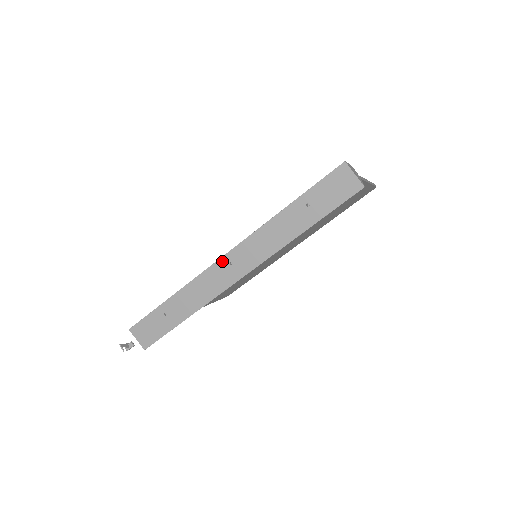
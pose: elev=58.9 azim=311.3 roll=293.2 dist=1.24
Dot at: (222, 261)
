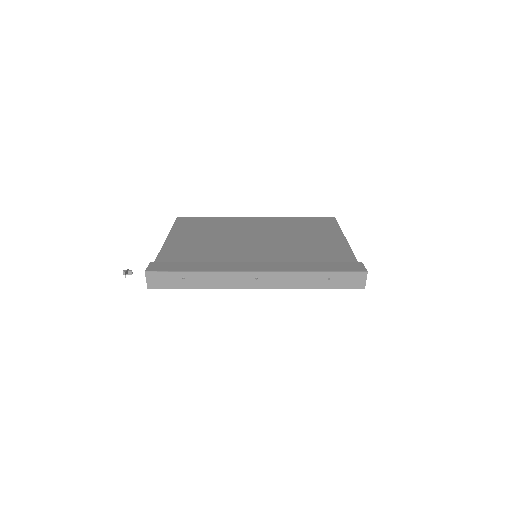
Dot at: (252, 274)
